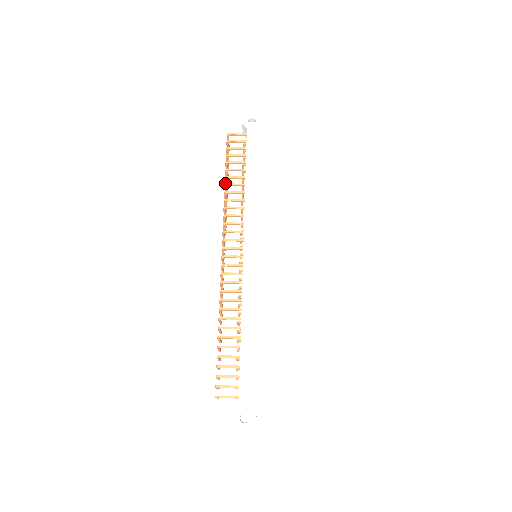
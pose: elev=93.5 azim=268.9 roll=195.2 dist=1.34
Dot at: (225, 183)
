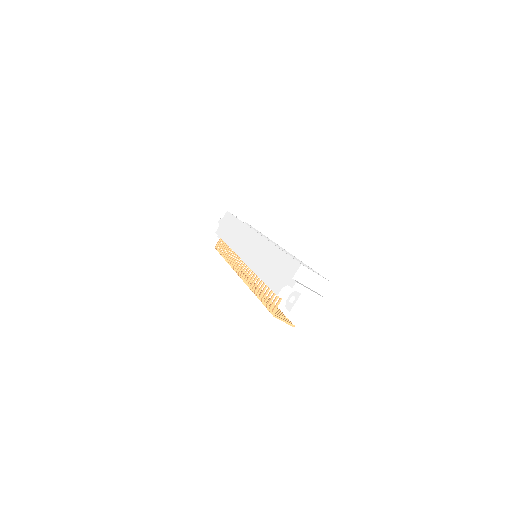
Dot at: occluded
